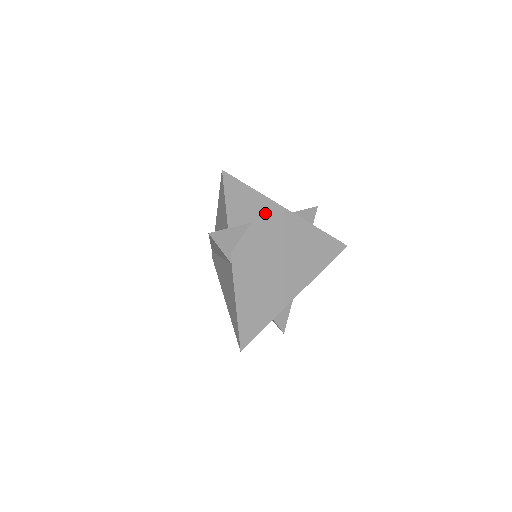
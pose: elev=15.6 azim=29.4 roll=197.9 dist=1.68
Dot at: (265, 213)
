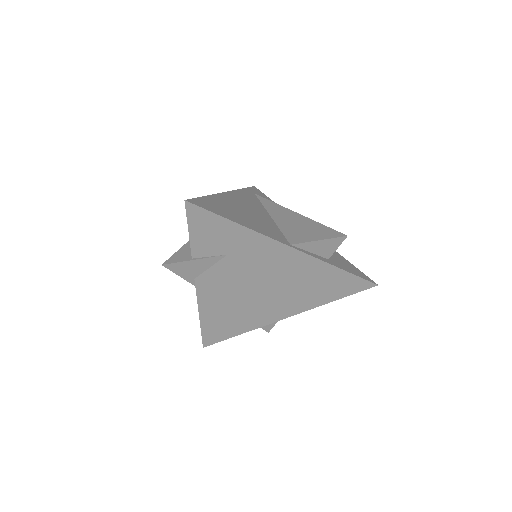
Dot at: (249, 246)
